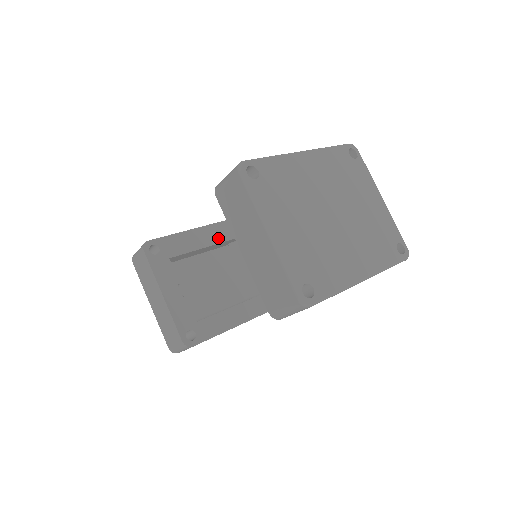
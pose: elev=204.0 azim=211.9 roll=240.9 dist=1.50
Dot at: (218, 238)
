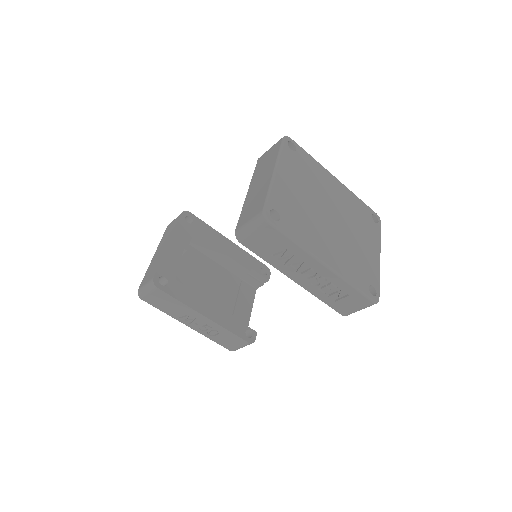
Dot at: (238, 258)
